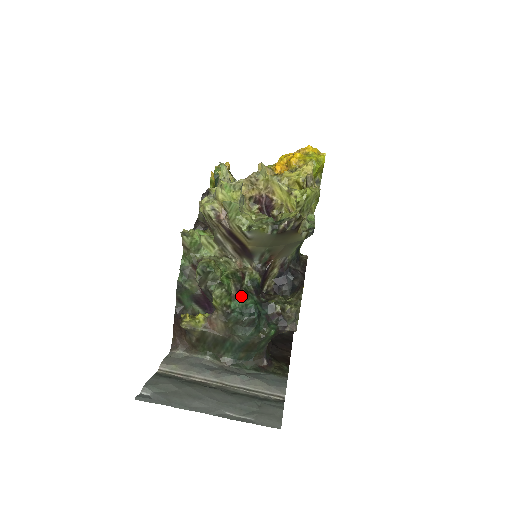
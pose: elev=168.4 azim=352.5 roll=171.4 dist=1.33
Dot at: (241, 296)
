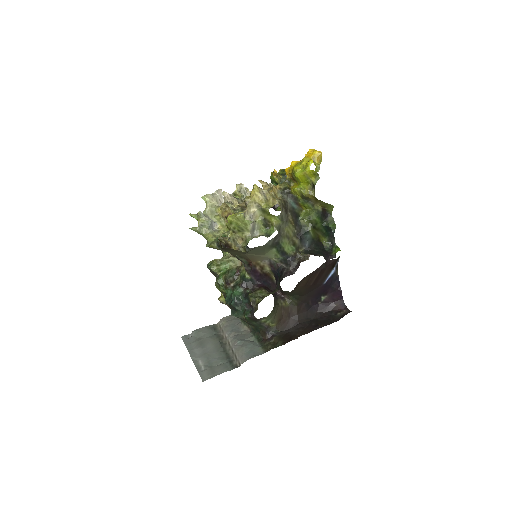
Dot at: (230, 287)
